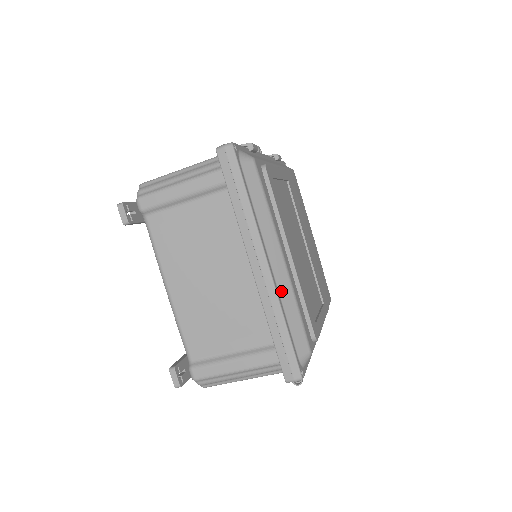
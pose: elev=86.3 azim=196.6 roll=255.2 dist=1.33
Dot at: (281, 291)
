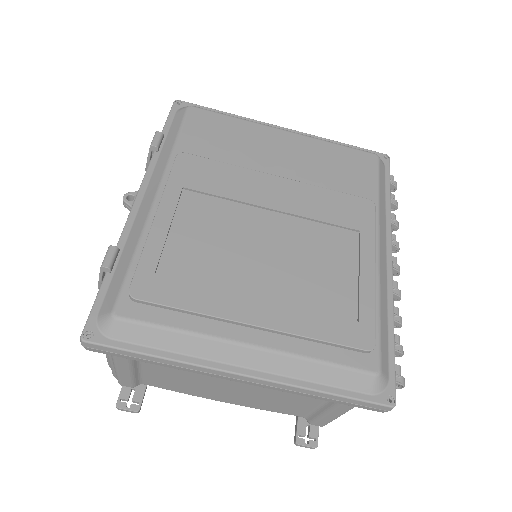
Dot at: (285, 372)
